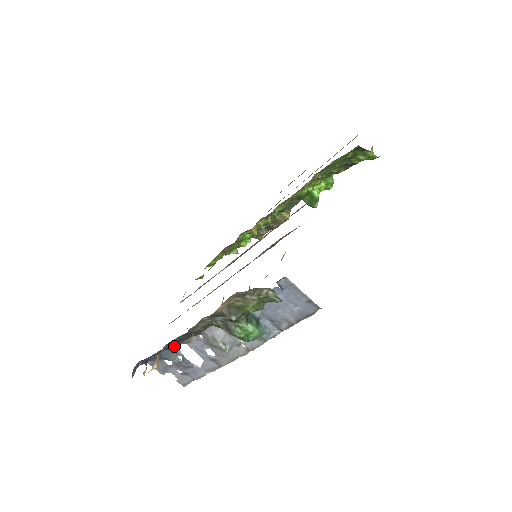
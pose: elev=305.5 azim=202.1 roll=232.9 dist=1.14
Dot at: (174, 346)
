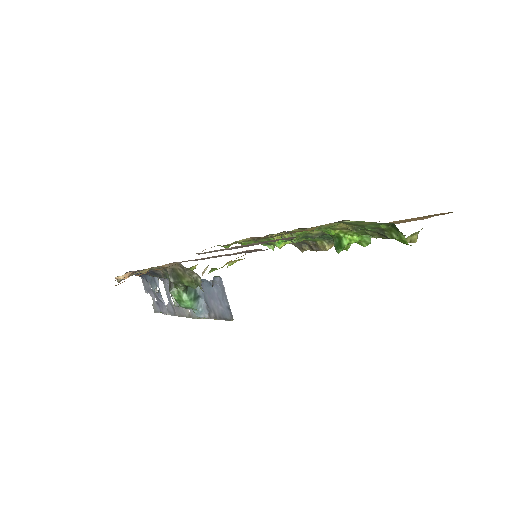
Dot at: (156, 277)
